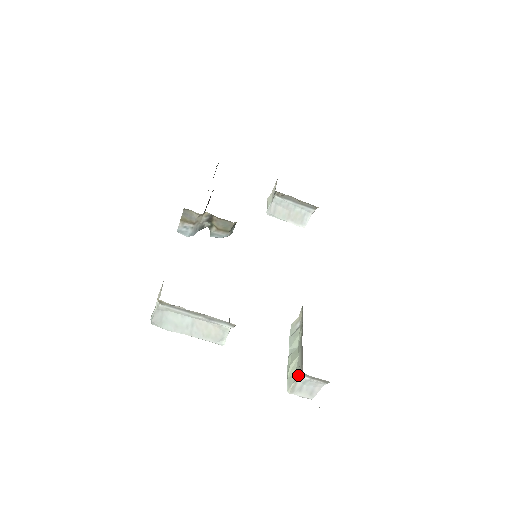
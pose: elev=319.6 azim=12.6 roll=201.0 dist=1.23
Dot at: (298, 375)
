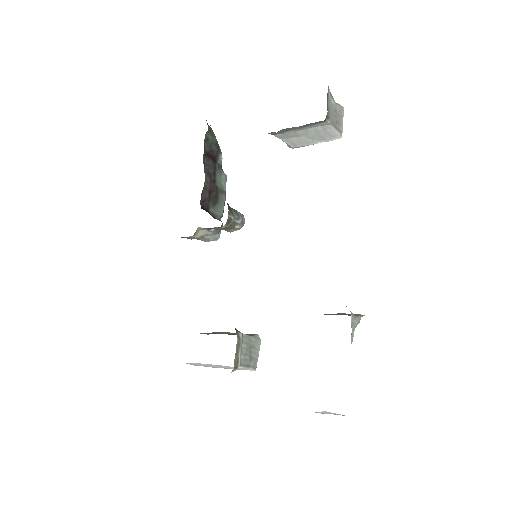
Dot at: occluded
